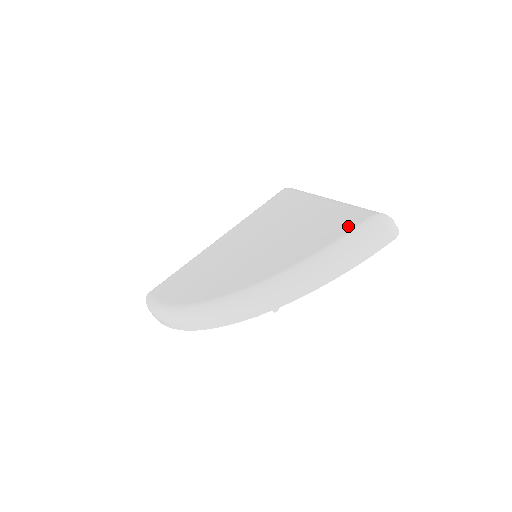
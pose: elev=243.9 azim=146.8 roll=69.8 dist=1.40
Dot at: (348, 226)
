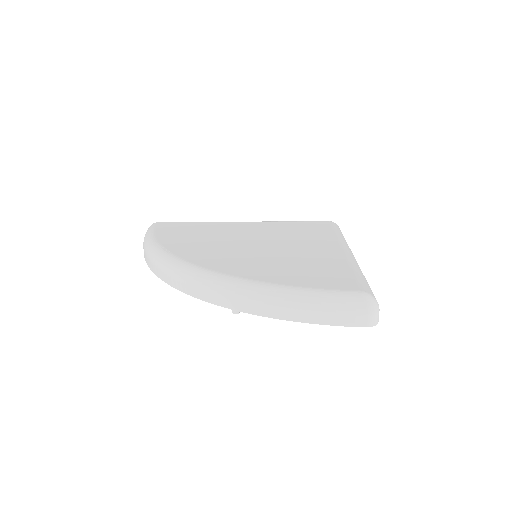
Dot at: (337, 285)
